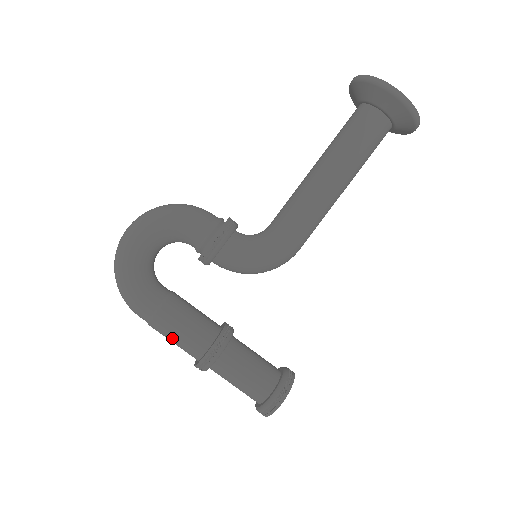
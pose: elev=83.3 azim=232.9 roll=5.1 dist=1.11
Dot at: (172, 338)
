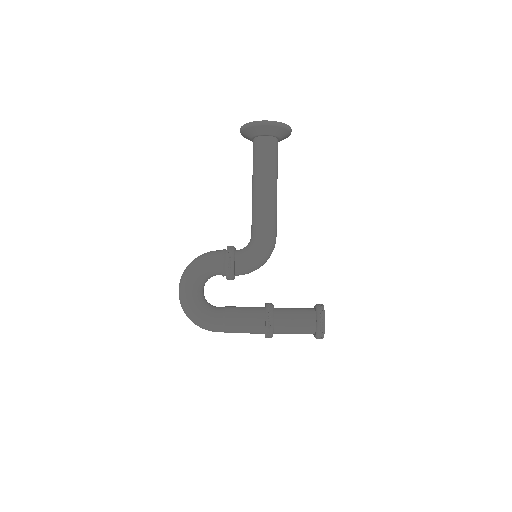
Dot at: (242, 330)
